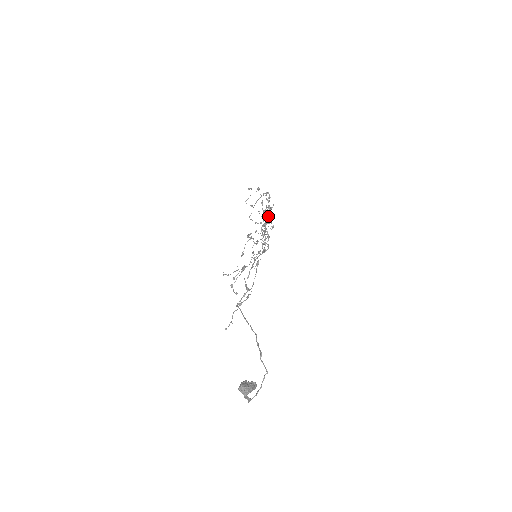
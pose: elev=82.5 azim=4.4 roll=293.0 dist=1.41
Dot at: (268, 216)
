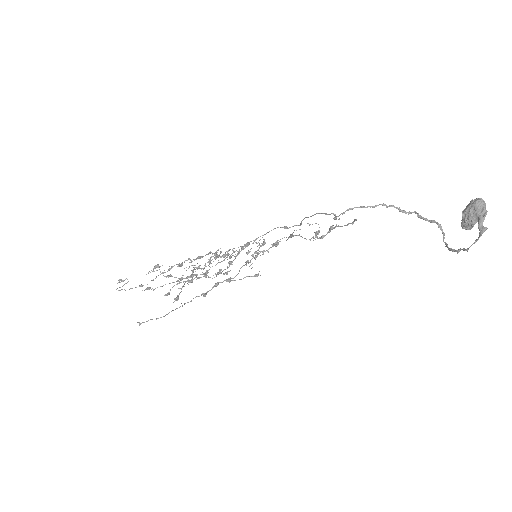
Dot at: occluded
